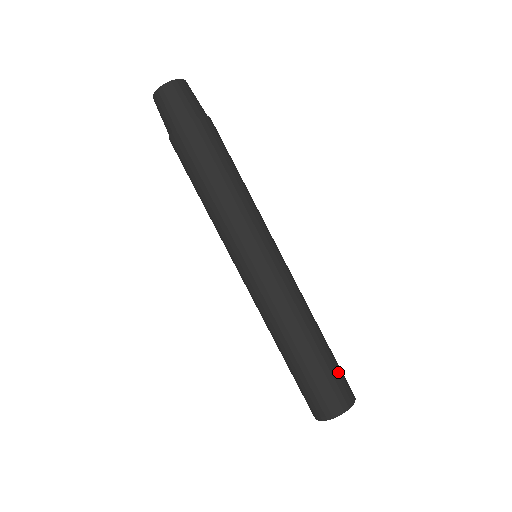
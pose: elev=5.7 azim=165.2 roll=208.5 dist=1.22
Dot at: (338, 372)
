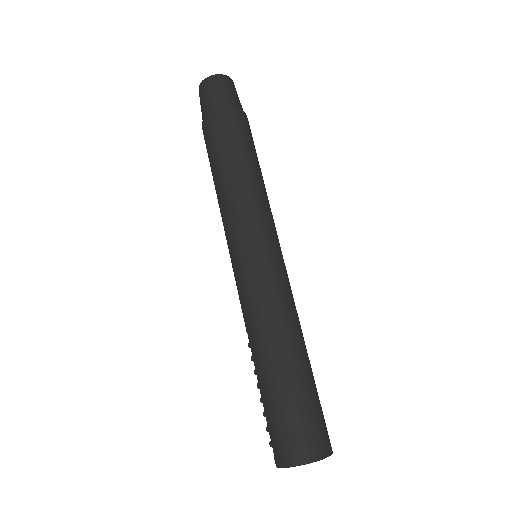
Dot at: (321, 408)
